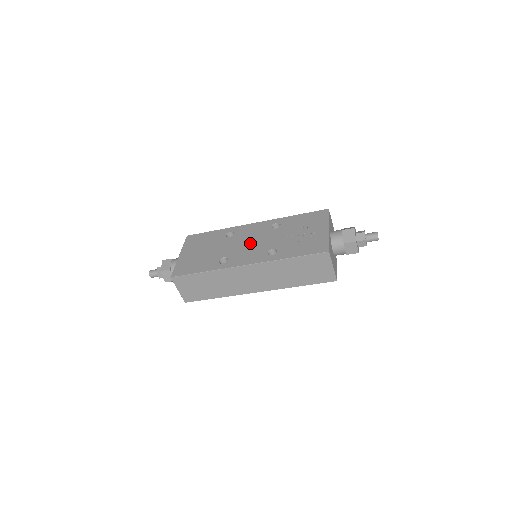
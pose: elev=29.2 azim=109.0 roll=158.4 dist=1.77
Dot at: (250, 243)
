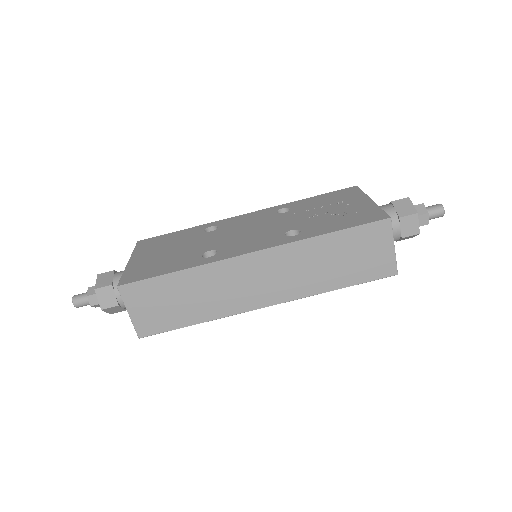
Dot at: (249, 231)
